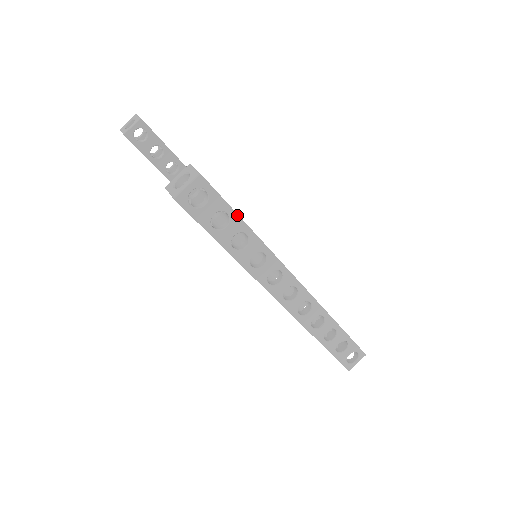
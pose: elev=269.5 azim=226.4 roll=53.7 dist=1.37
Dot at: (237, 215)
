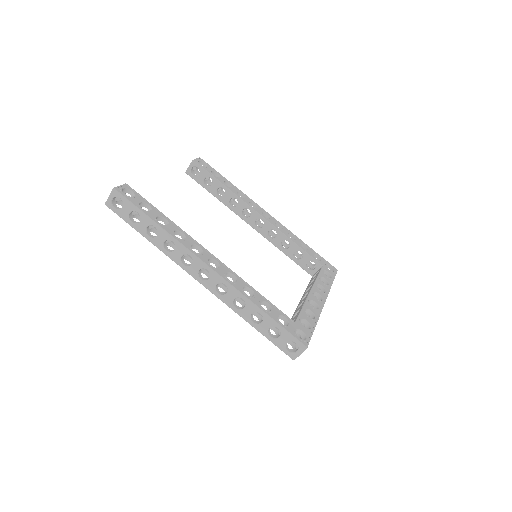
Dot at: (144, 213)
